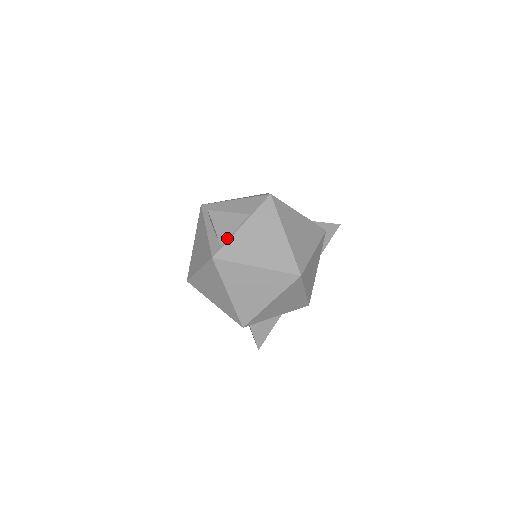
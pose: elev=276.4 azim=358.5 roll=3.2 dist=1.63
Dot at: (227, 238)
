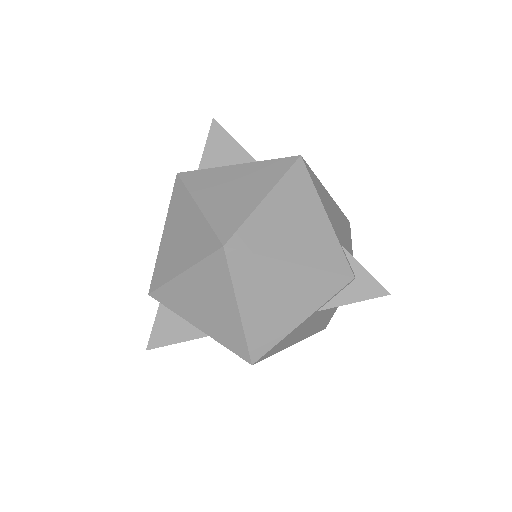
Dot at: (211, 168)
